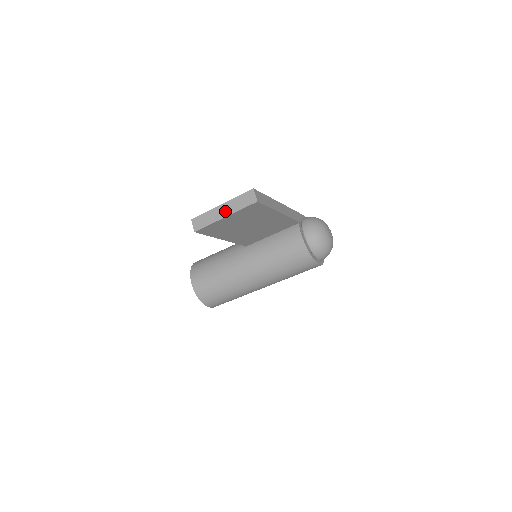
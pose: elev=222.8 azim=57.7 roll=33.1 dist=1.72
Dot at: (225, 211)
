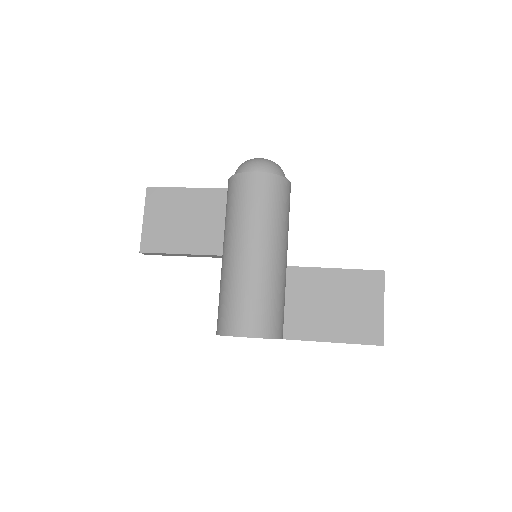
Dot at: occluded
